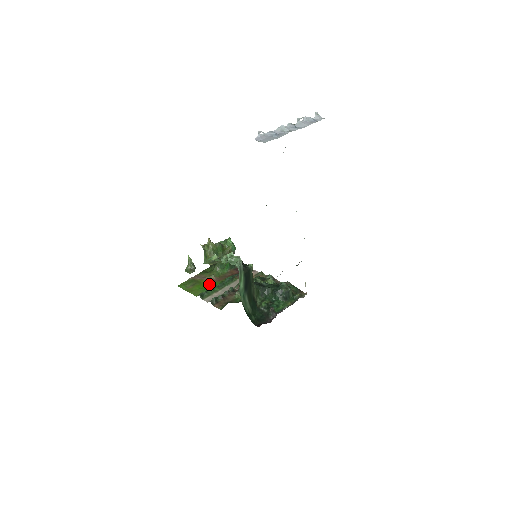
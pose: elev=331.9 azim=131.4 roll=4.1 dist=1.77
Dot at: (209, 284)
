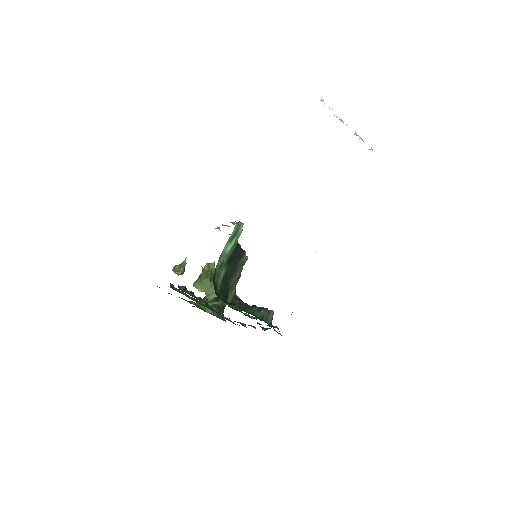
Dot at: occluded
